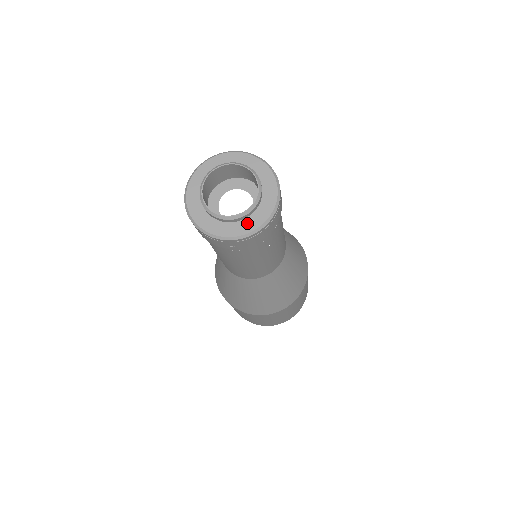
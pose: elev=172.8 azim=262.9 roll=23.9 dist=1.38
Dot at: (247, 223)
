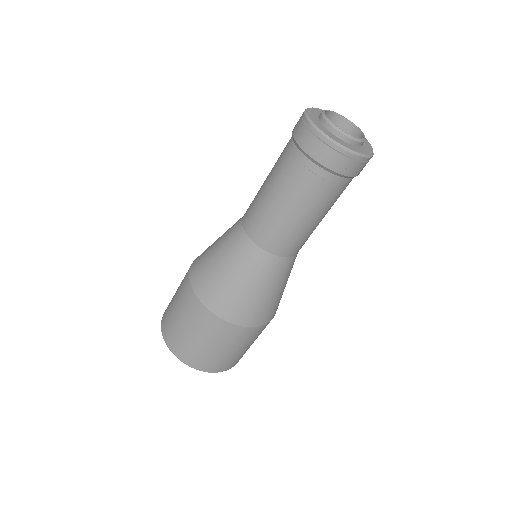
Dot at: (363, 149)
